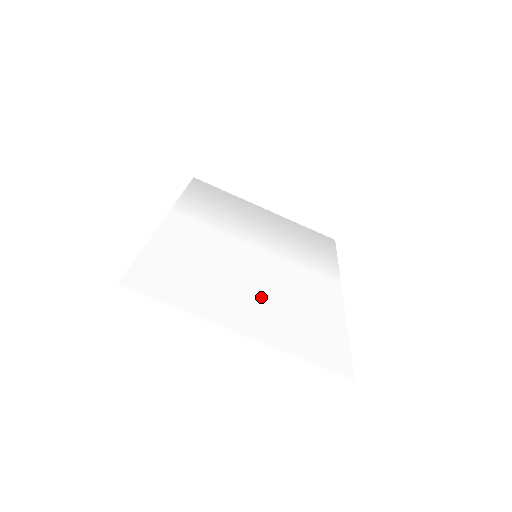
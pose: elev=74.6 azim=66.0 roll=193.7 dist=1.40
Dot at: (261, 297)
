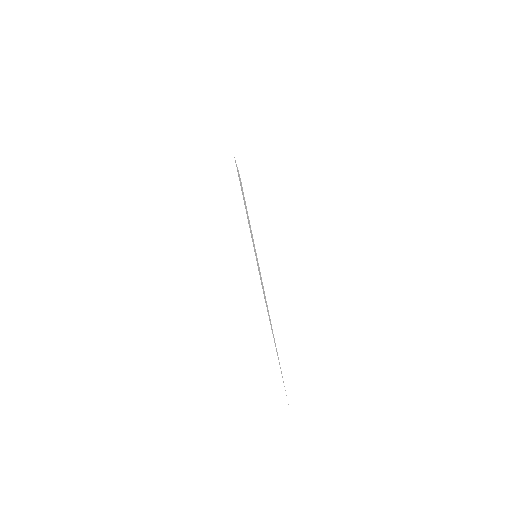
Dot at: occluded
